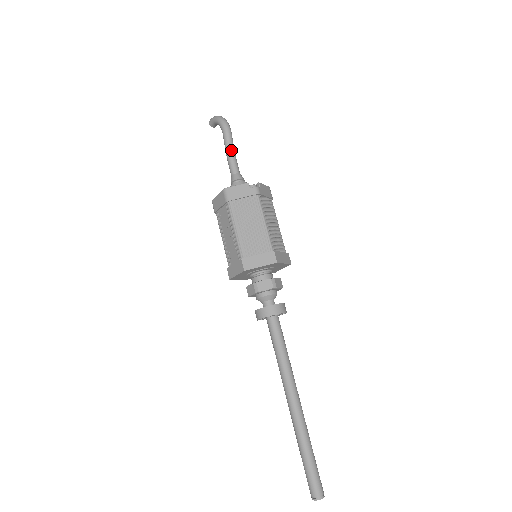
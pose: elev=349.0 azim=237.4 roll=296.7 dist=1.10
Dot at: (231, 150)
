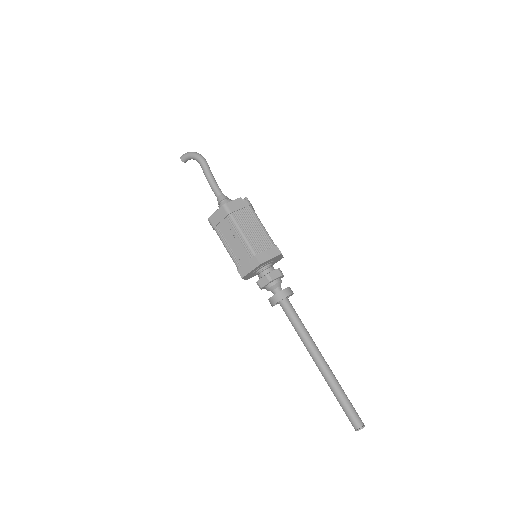
Dot at: (212, 177)
